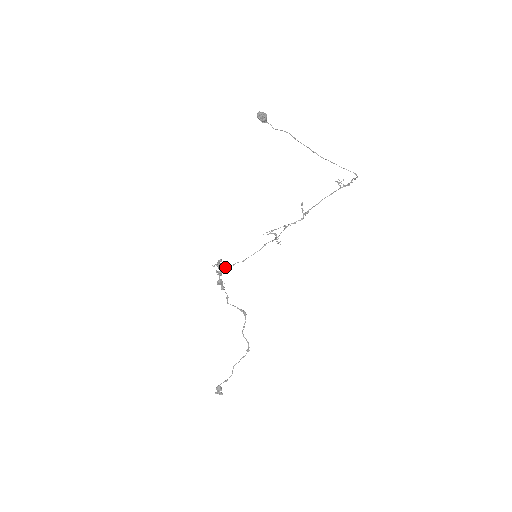
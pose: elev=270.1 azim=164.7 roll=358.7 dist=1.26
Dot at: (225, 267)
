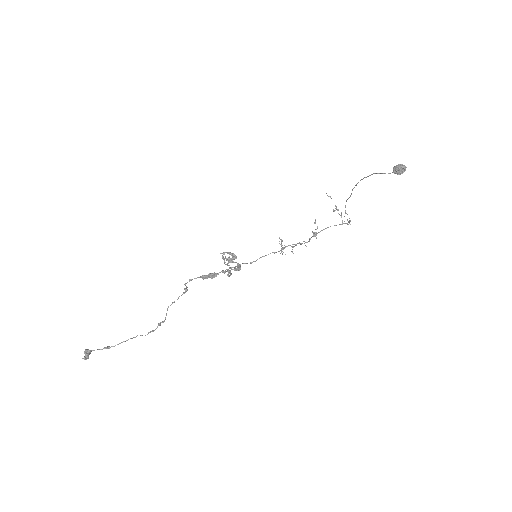
Dot at: occluded
